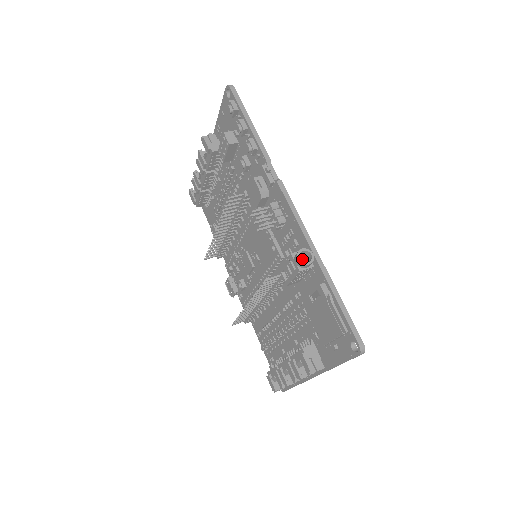
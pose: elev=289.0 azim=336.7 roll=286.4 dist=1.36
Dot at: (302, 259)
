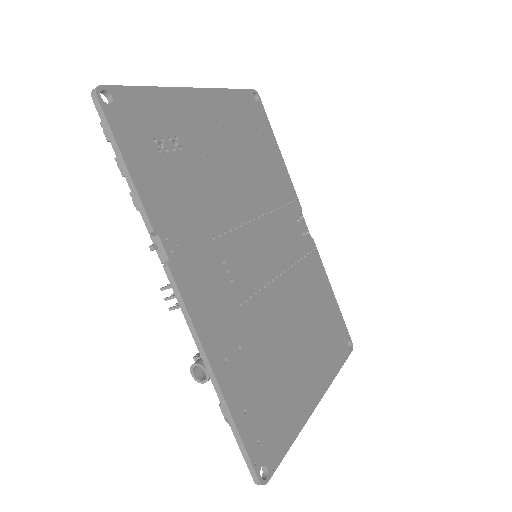
Dot at: occluded
